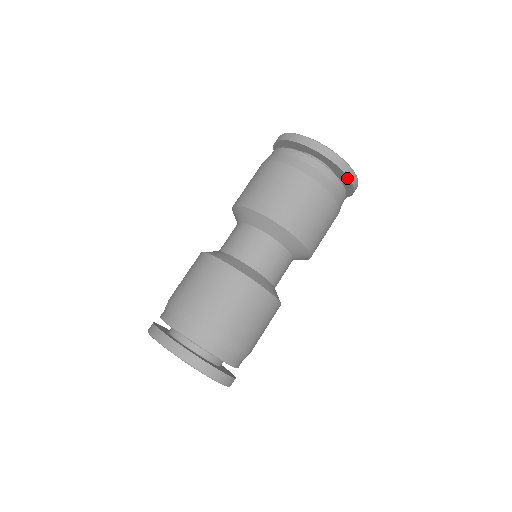
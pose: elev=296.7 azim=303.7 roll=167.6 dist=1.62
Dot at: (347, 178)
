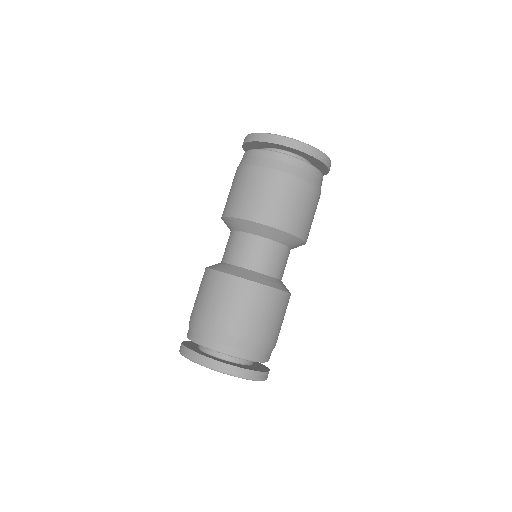
Dot at: (321, 162)
